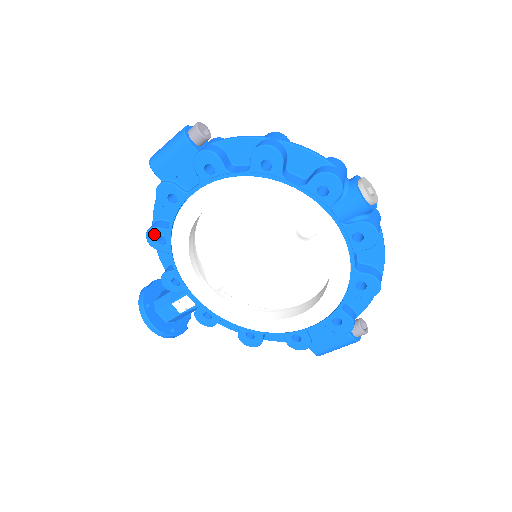
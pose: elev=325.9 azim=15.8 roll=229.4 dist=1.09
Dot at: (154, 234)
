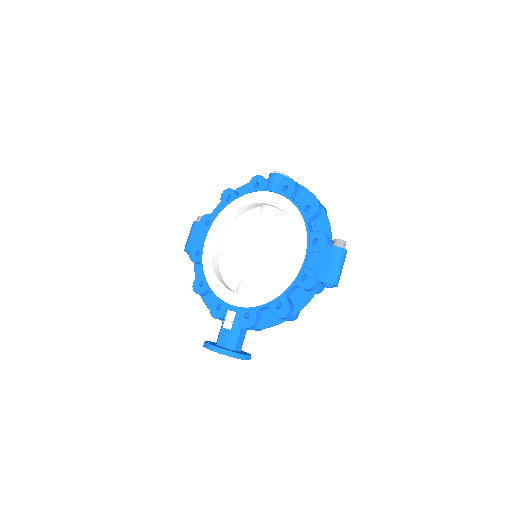
Dot at: (196, 284)
